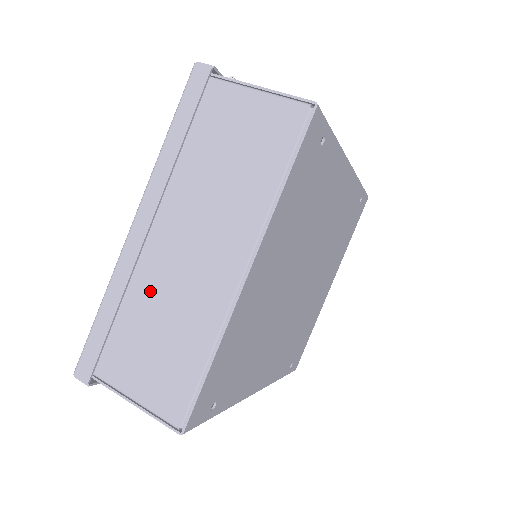
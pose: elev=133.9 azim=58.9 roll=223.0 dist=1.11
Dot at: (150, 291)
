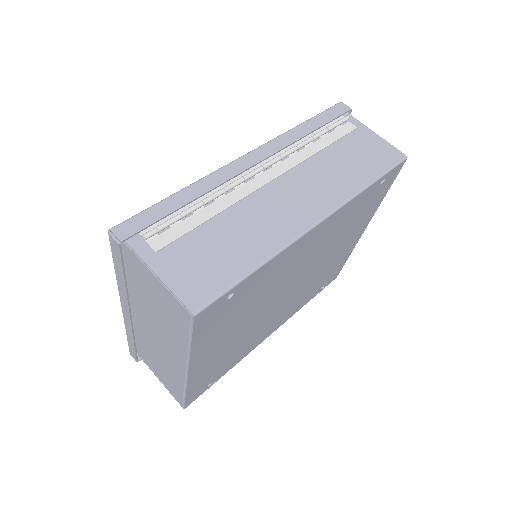
Dot at: (147, 342)
